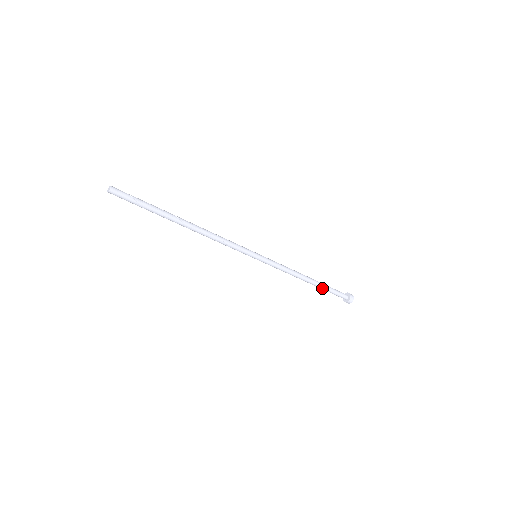
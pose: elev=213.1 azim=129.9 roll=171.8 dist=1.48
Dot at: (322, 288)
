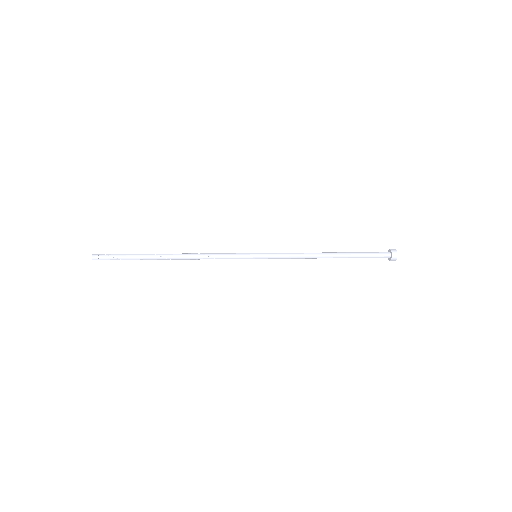
Dot at: occluded
